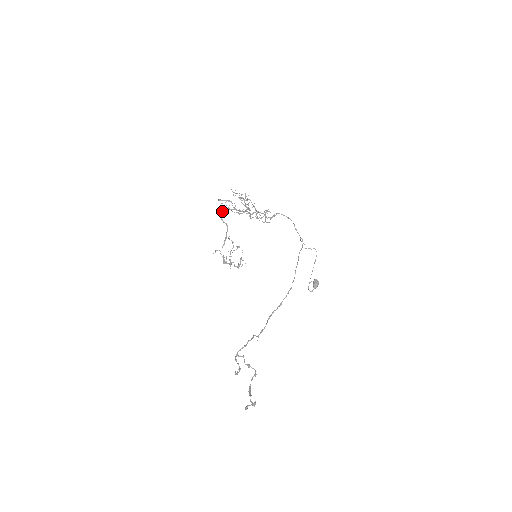
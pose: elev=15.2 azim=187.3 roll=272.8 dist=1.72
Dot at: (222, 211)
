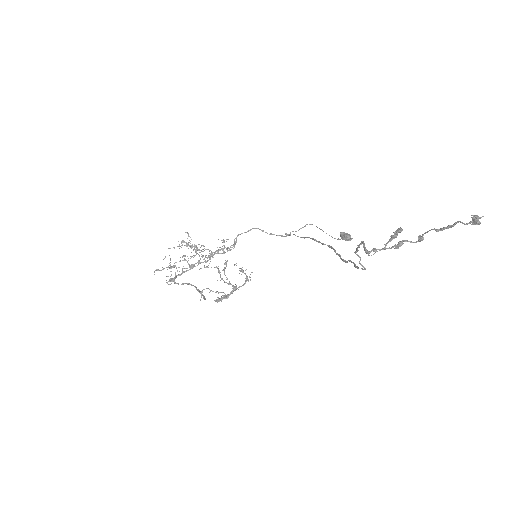
Dot at: (170, 279)
